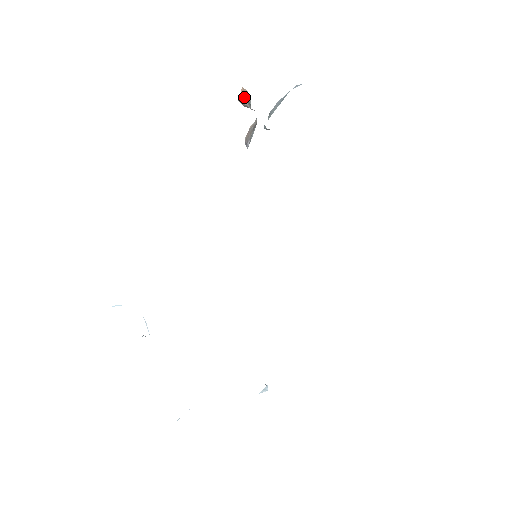
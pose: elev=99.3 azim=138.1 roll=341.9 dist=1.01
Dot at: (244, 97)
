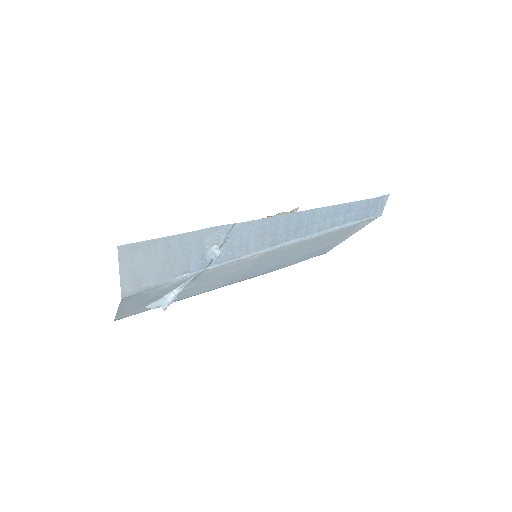
Dot at: occluded
